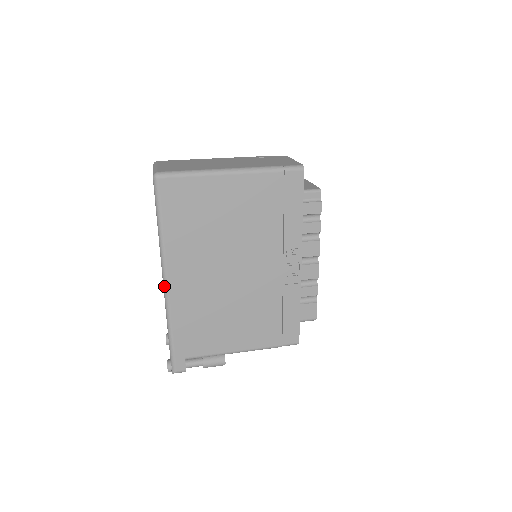
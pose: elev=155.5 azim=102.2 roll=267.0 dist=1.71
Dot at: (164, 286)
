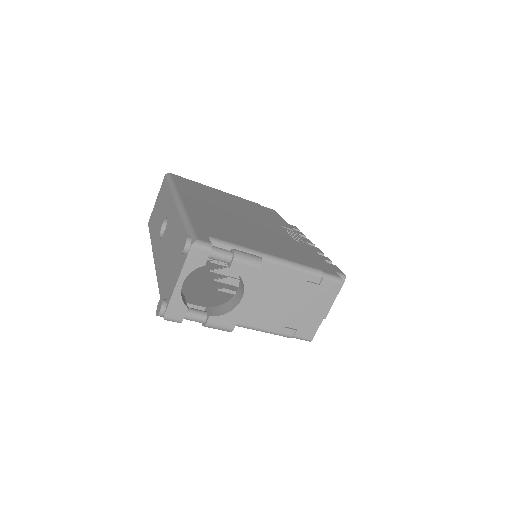
Dot at: (177, 201)
